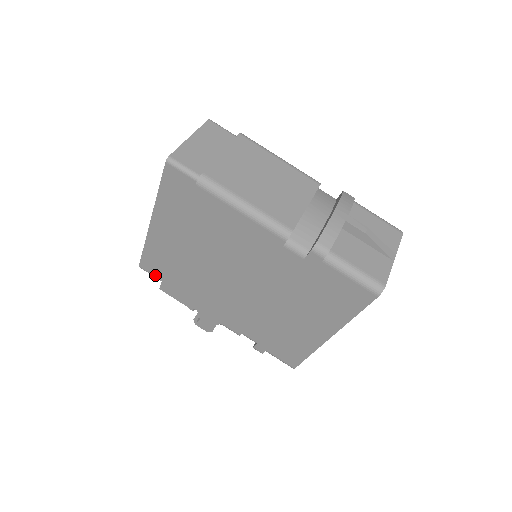
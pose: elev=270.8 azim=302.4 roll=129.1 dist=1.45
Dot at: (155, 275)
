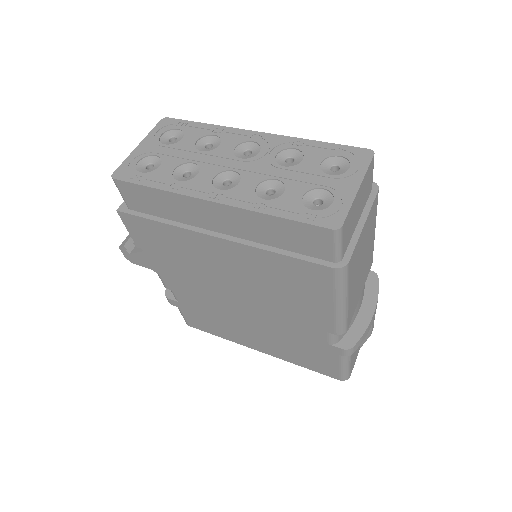
Dot at: (128, 200)
